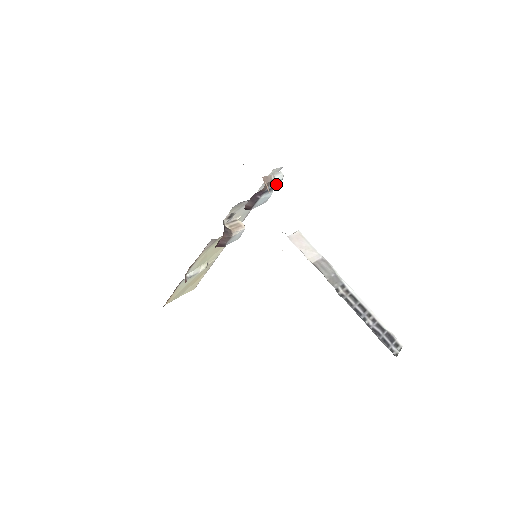
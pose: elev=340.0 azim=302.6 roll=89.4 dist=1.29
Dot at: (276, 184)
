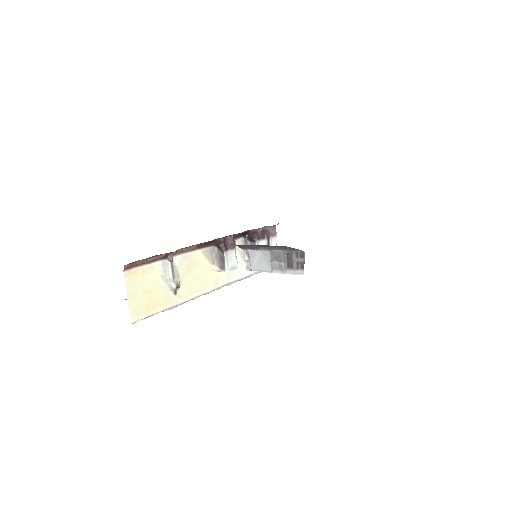
Dot at: occluded
